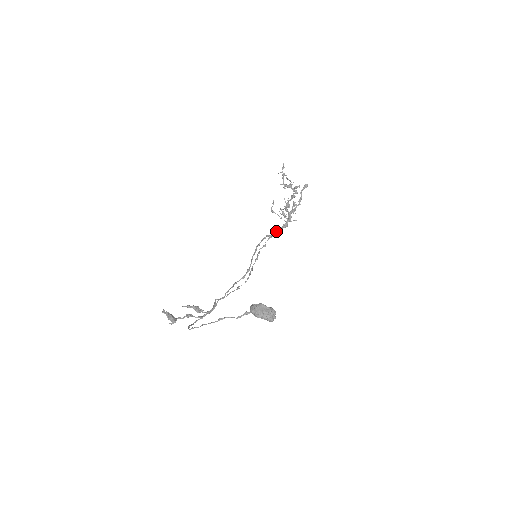
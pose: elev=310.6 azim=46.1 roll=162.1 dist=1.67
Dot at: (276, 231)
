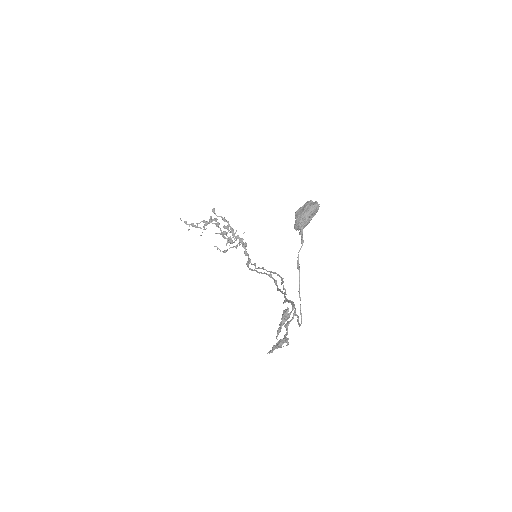
Dot at: occluded
